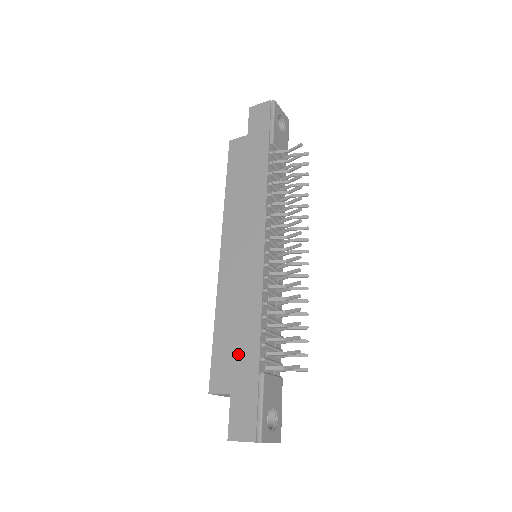
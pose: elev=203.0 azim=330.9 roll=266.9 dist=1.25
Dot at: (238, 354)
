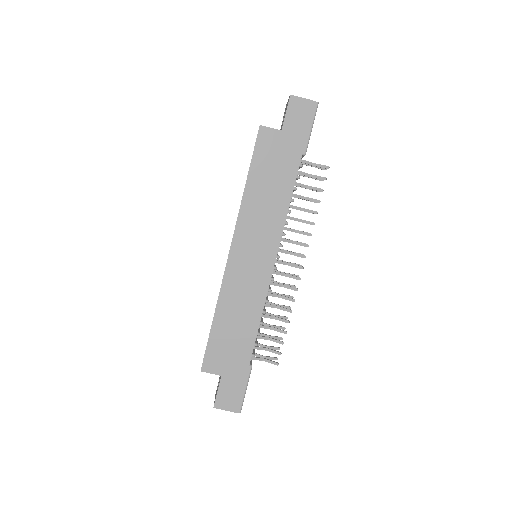
Dot at: (233, 348)
